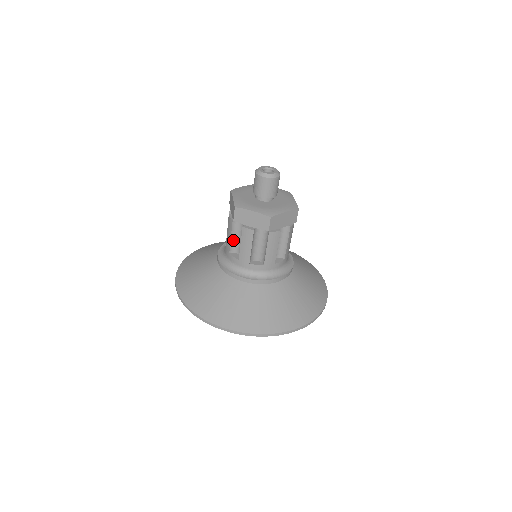
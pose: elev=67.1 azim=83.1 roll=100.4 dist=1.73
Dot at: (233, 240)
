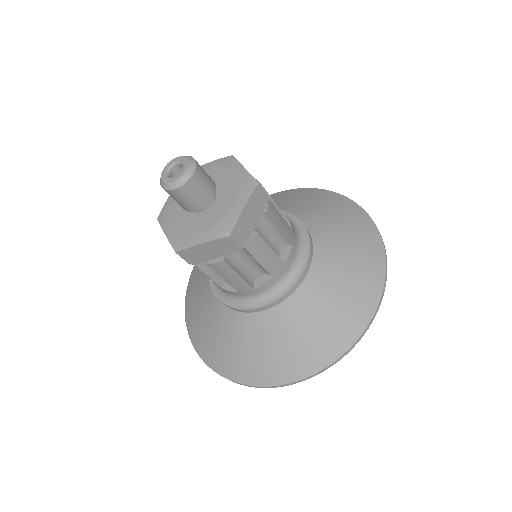
Dot at: (212, 274)
